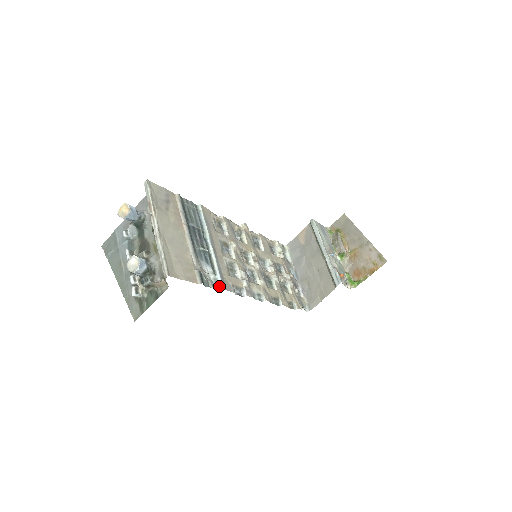
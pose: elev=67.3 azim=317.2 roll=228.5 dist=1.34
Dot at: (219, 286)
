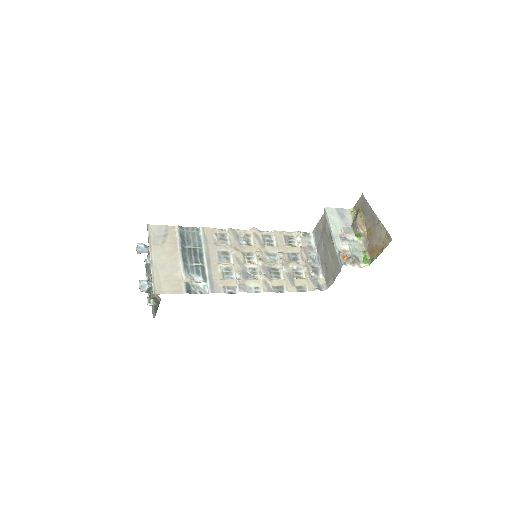
Dot at: (208, 290)
